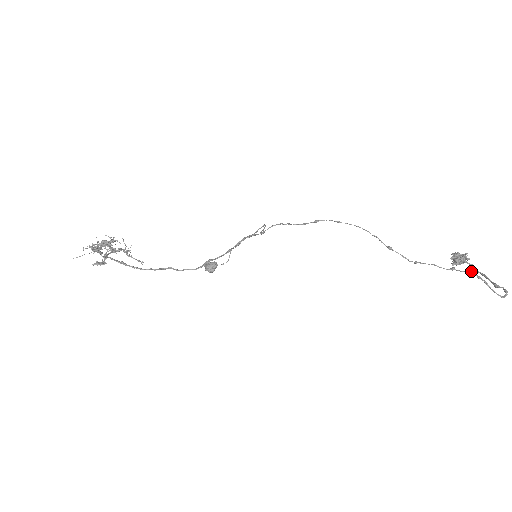
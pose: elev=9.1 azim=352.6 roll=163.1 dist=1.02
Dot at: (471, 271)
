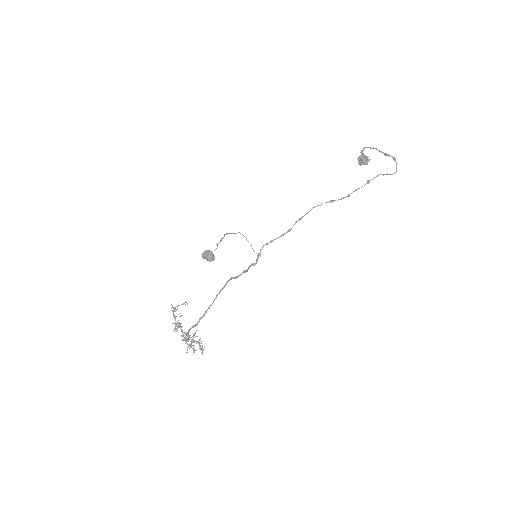
Dot at: (378, 175)
